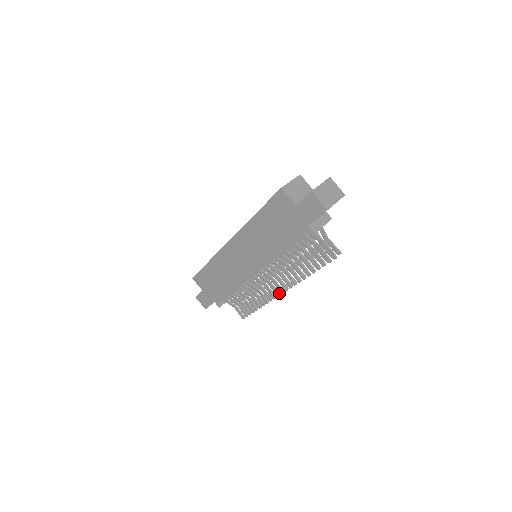
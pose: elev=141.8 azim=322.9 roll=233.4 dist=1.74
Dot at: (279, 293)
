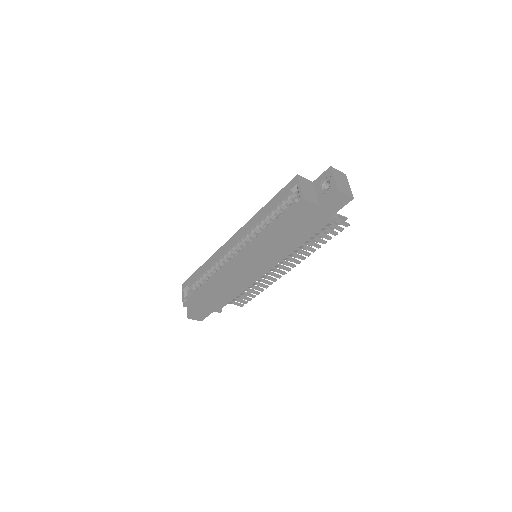
Dot at: (285, 272)
